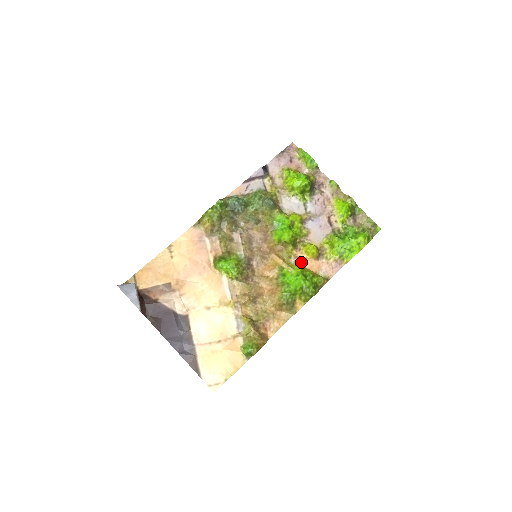
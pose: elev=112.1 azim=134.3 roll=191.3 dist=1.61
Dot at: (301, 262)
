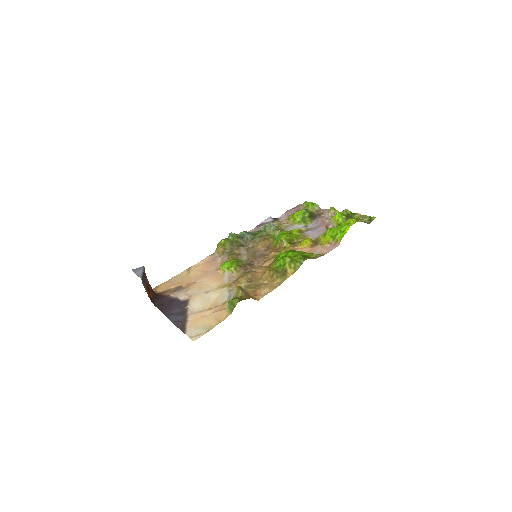
Dot at: occluded
